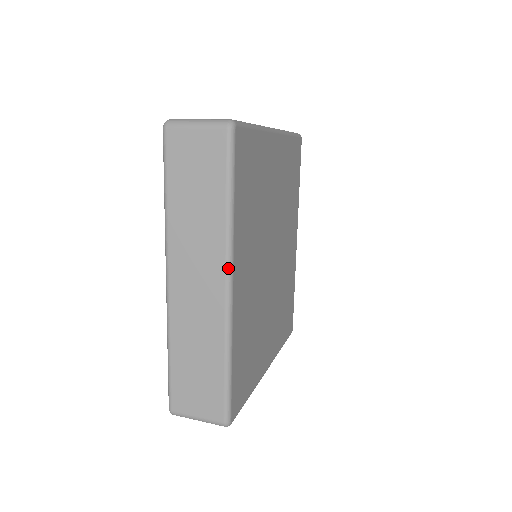
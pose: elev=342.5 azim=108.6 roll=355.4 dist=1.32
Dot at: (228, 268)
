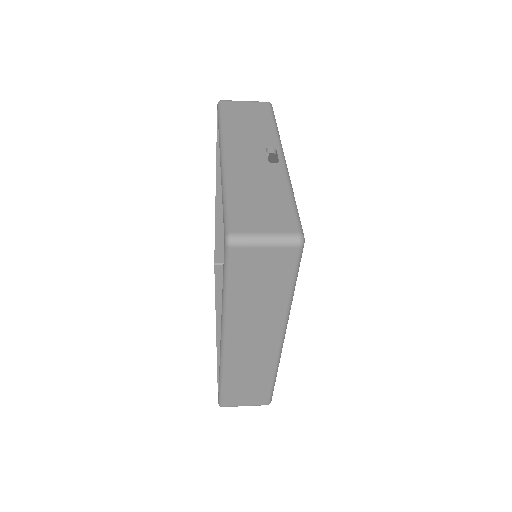
Dot at: (284, 331)
